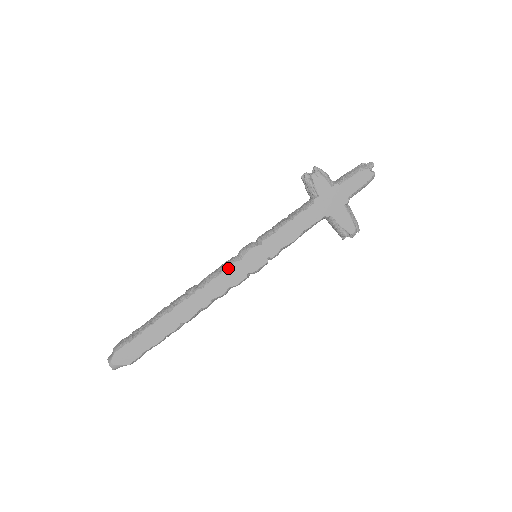
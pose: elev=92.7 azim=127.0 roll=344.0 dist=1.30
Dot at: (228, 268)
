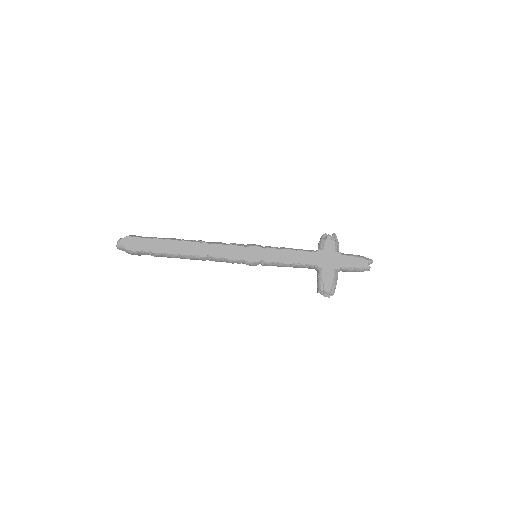
Dot at: (234, 245)
